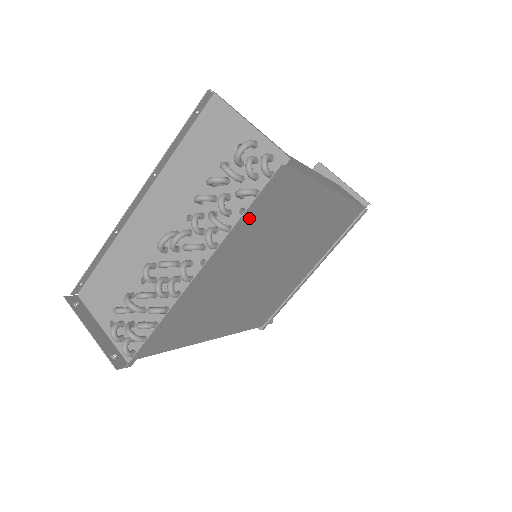
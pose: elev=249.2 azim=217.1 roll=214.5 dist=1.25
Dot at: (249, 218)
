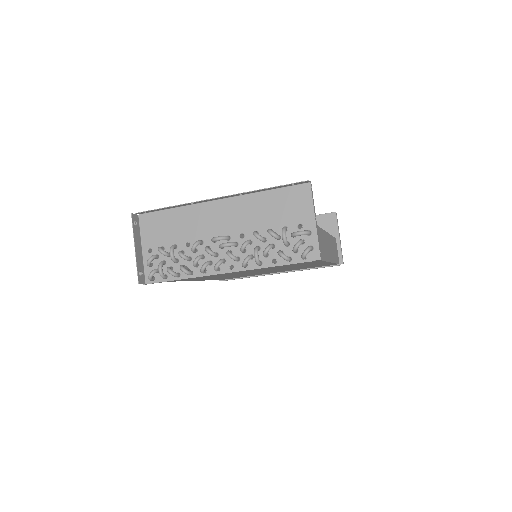
Dot at: occluded
